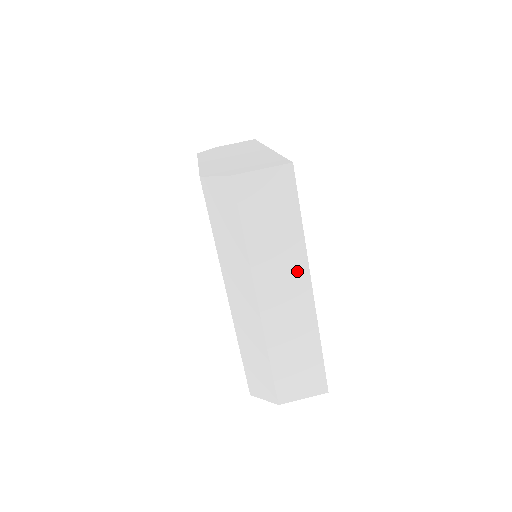
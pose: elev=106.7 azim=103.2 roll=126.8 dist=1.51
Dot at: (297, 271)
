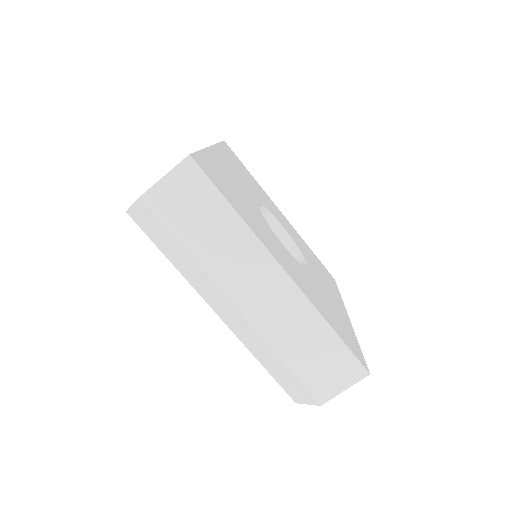
Dot at: (258, 260)
